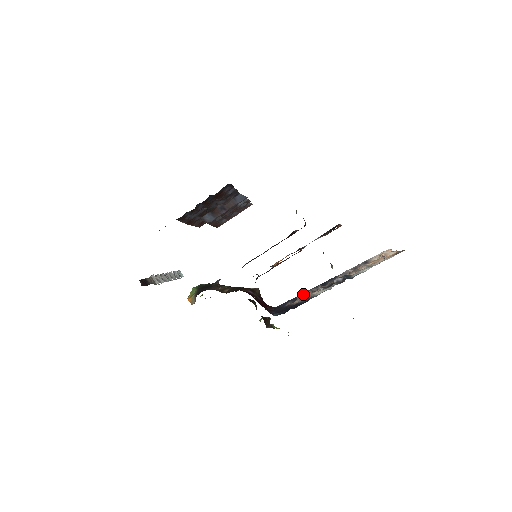
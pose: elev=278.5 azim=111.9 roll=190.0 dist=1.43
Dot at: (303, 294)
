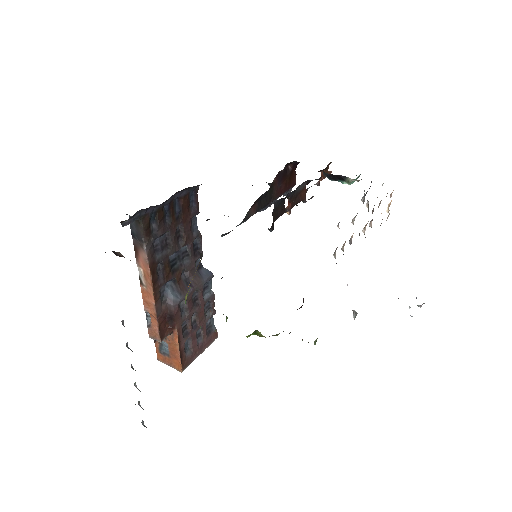
Dot at: occluded
